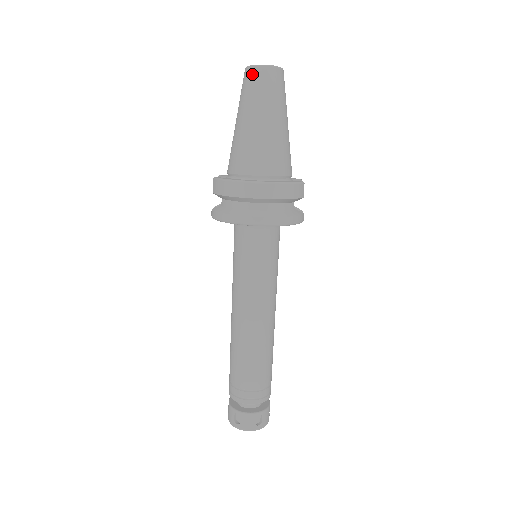
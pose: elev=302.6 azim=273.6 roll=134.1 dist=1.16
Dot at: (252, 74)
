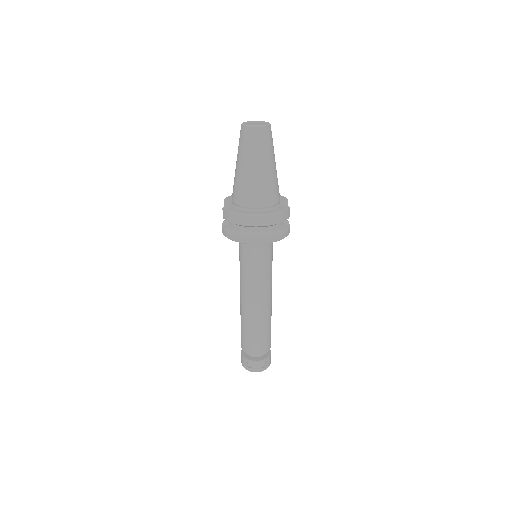
Dot at: (247, 133)
